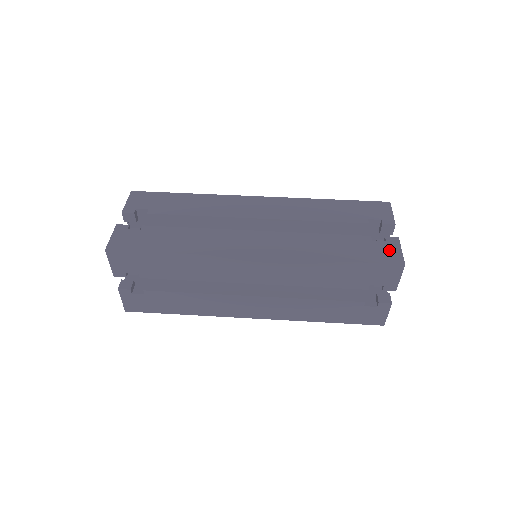
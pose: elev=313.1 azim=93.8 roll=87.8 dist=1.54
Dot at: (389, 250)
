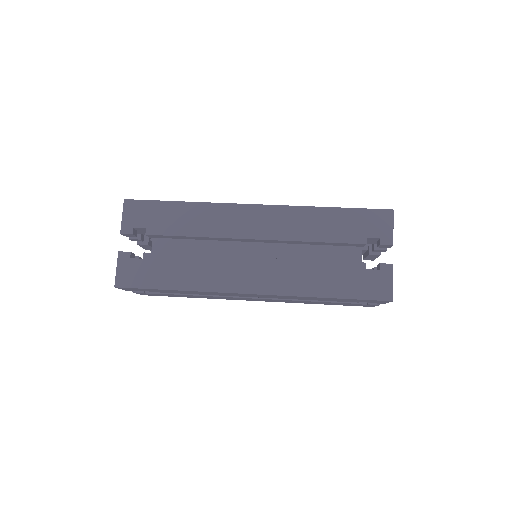
Dot at: (381, 282)
